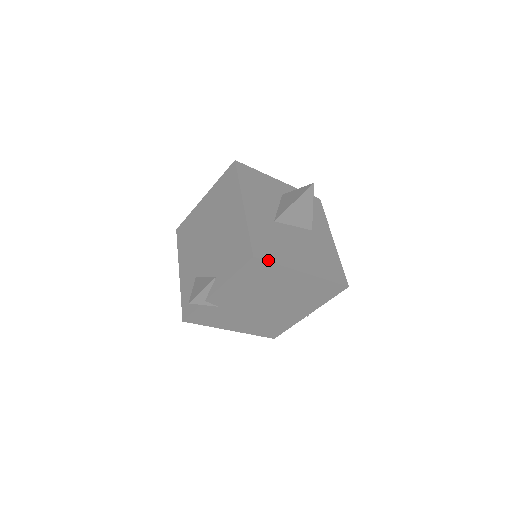
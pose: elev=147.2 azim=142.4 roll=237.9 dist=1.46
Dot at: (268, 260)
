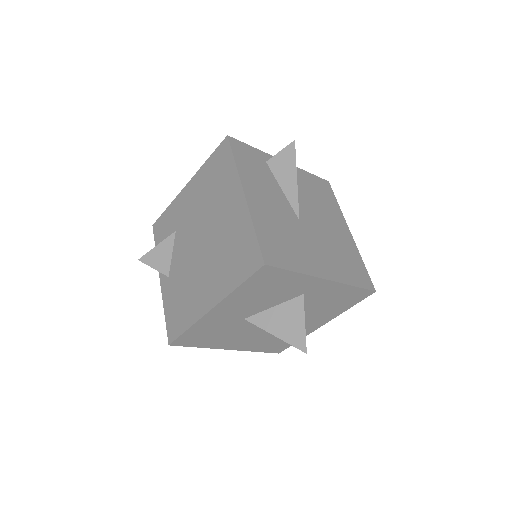
Dot at: (187, 346)
